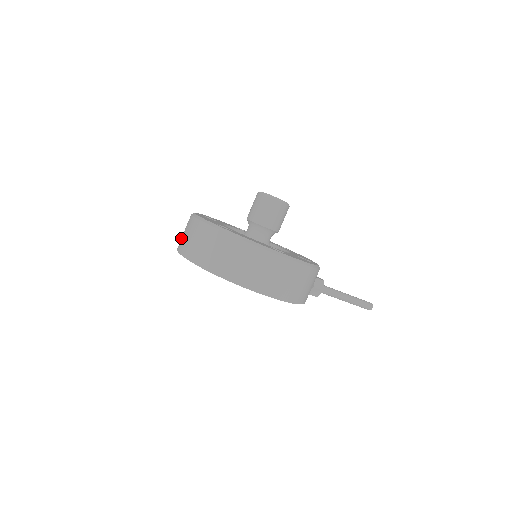
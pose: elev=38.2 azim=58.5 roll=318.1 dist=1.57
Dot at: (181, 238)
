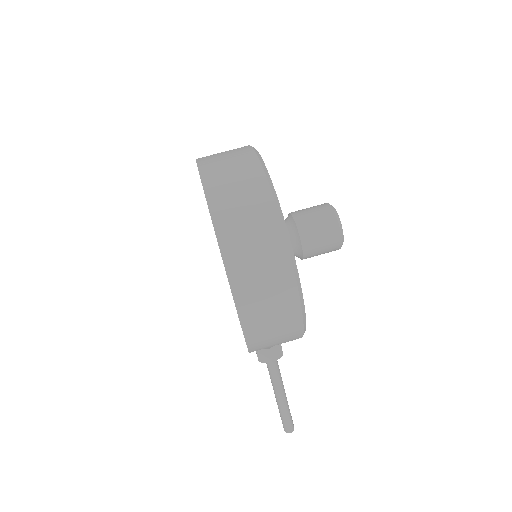
Dot at: (213, 154)
